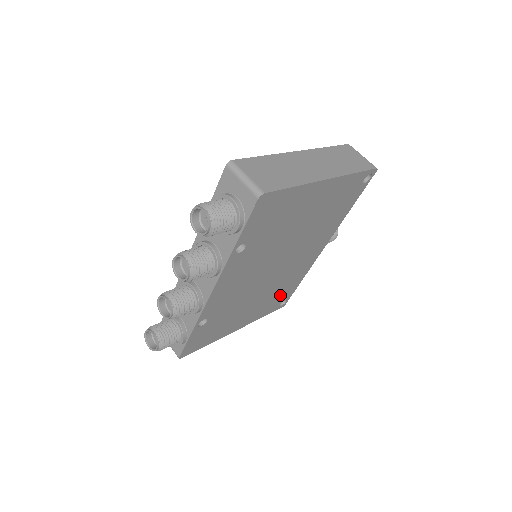
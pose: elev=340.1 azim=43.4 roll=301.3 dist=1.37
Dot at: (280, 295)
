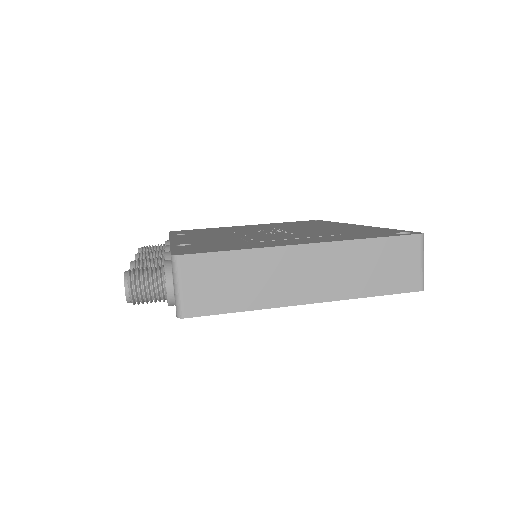
Dot at: occluded
